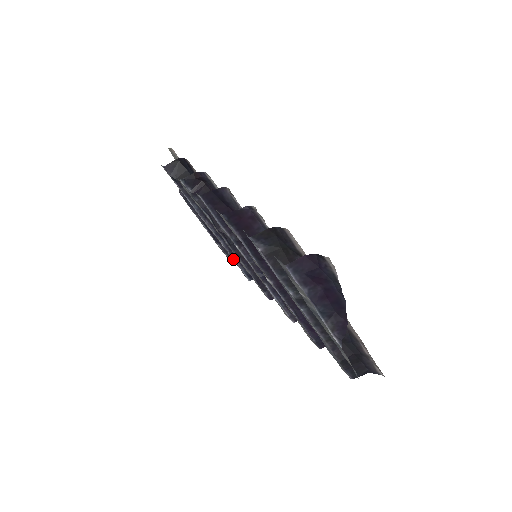
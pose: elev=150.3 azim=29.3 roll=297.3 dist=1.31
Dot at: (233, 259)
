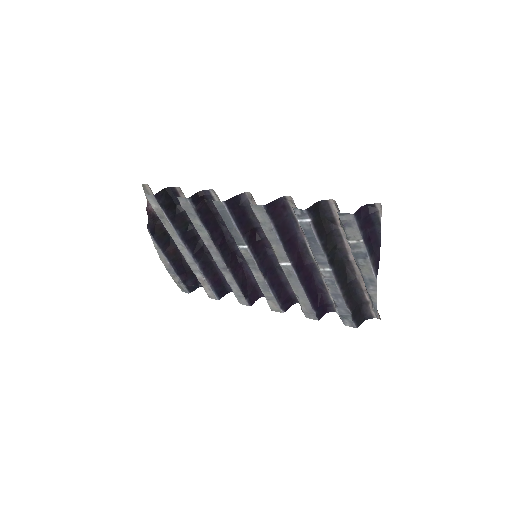
Dot at: (205, 281)
